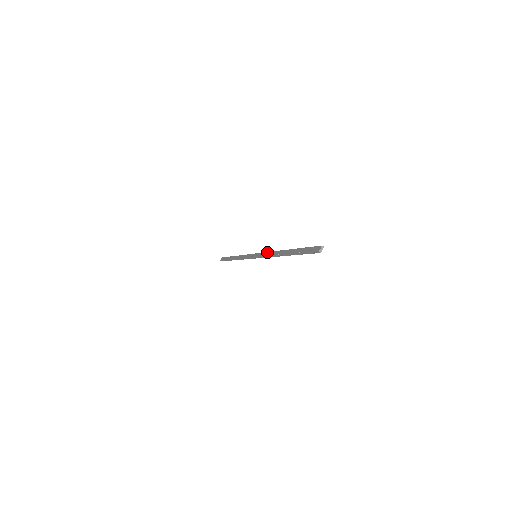
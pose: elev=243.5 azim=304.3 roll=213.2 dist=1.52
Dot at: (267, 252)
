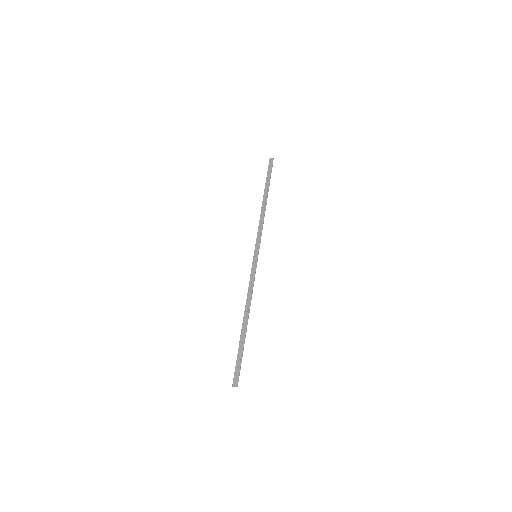
Dot at: (253, 282)
